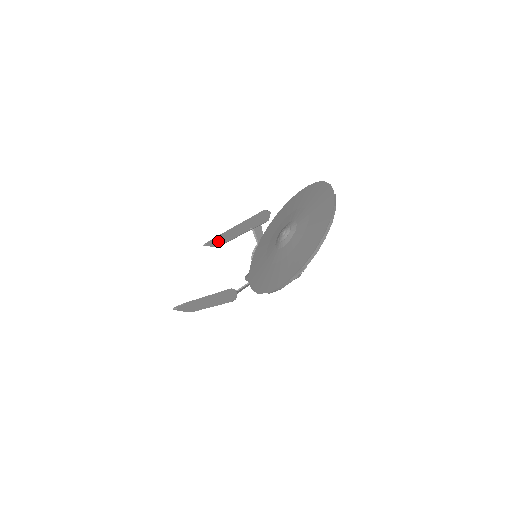
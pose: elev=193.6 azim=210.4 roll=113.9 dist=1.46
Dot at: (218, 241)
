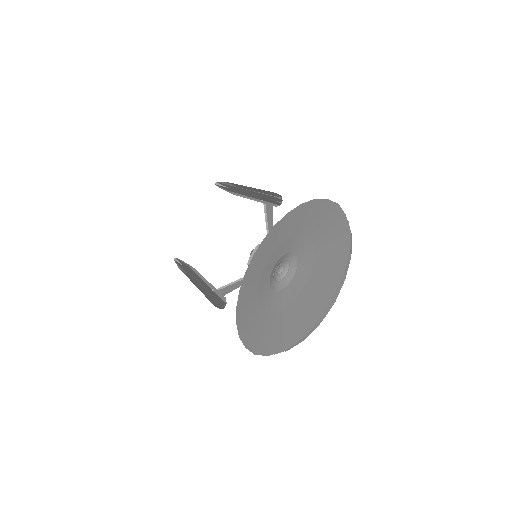
Dot at: (229, 189)
